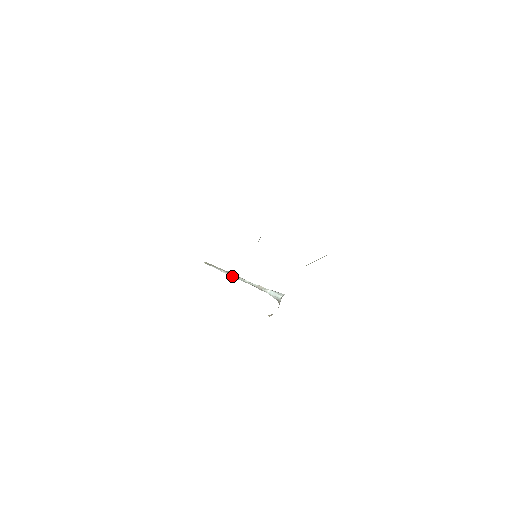
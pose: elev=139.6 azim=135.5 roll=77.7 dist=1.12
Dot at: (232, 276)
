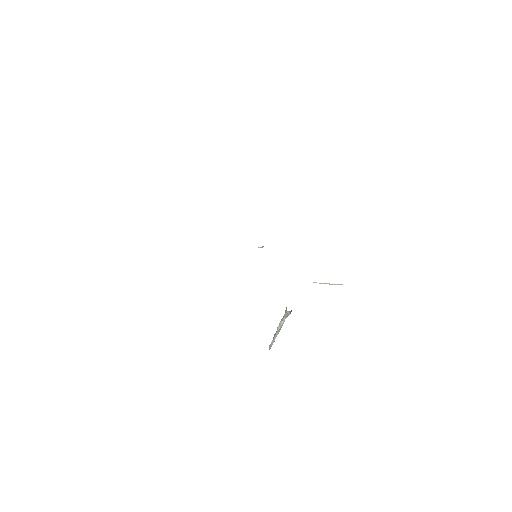
Dot at: (275, 334)
